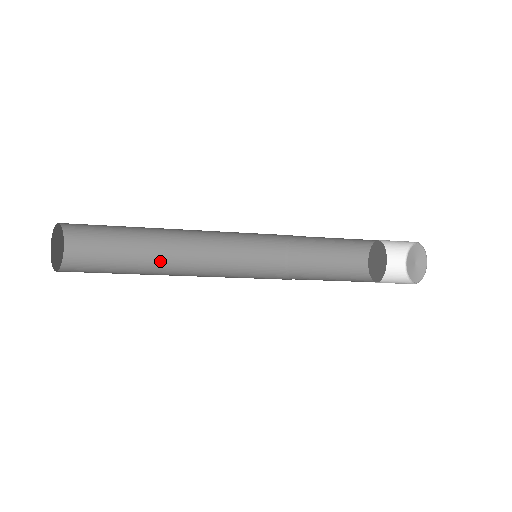
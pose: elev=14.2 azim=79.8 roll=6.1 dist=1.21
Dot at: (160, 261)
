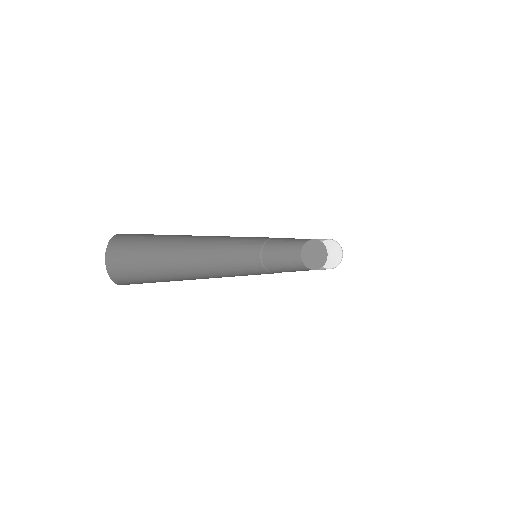
Dot at: (187, 271)
